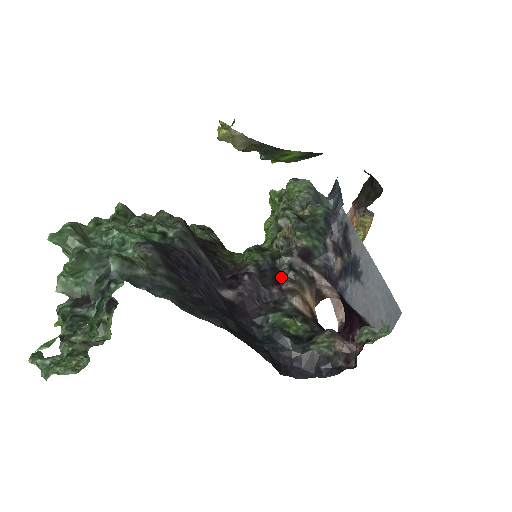
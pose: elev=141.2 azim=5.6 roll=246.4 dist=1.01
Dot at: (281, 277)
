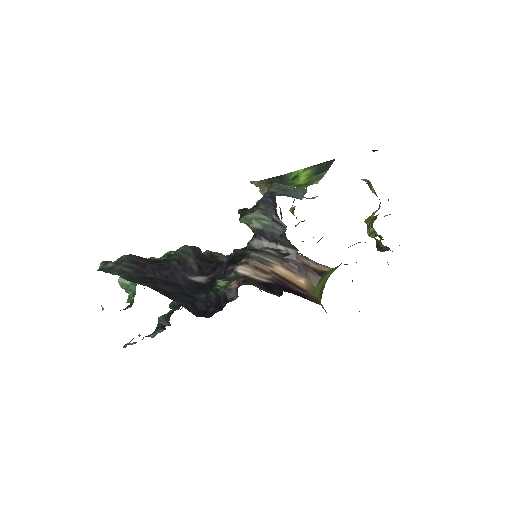
Dot at: (242, 258)
